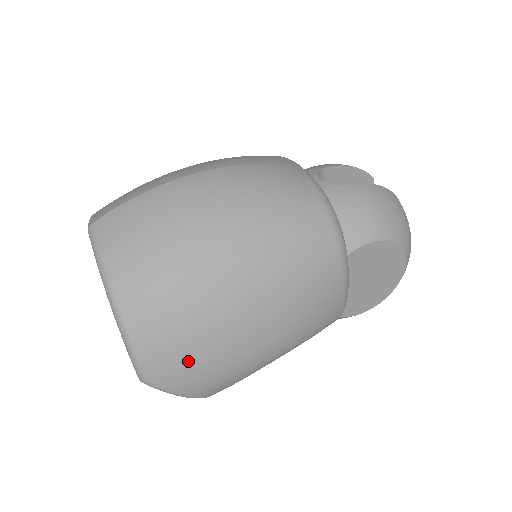
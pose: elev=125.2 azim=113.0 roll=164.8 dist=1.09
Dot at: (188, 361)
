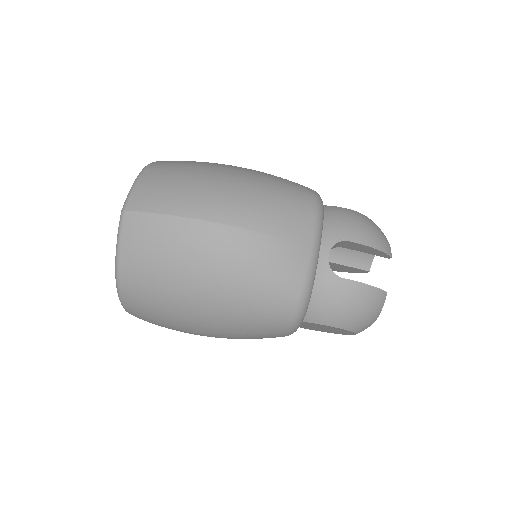
Dot at: (155, 321)
